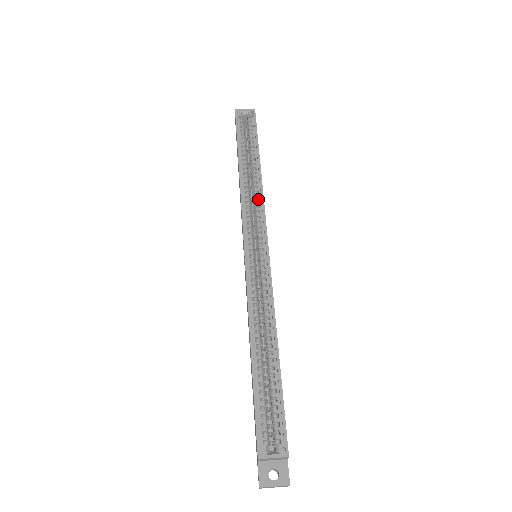
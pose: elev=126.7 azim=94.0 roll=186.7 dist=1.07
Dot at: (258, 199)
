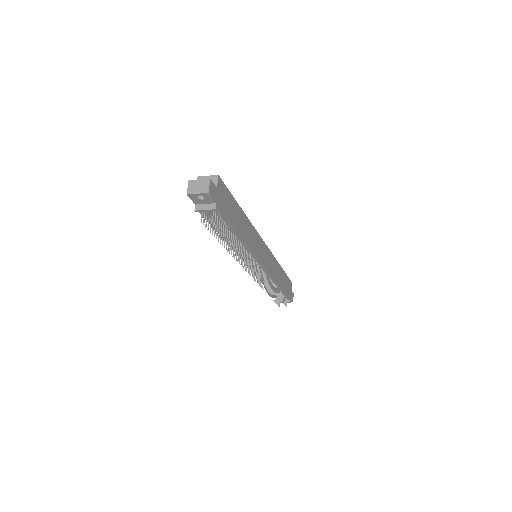
Dot at: occluded
